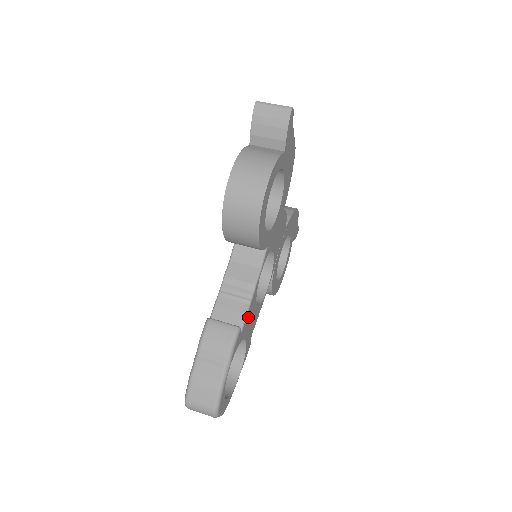
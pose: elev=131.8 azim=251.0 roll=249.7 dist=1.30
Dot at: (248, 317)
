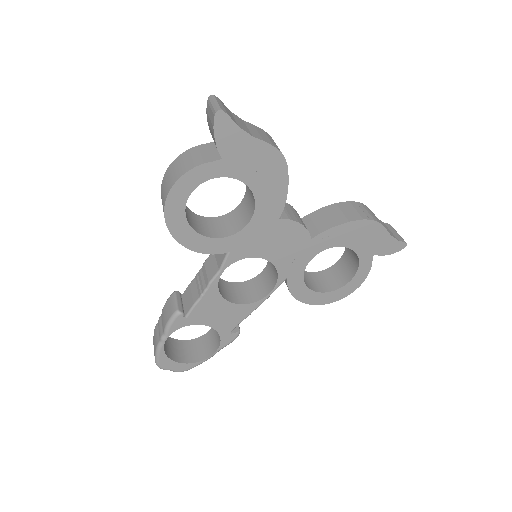
Dot at: (203, 308)
